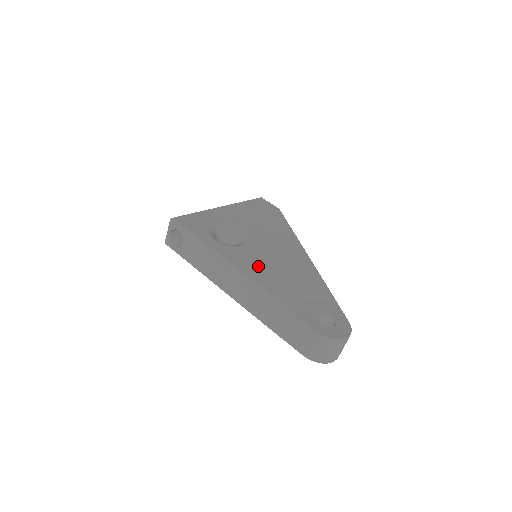
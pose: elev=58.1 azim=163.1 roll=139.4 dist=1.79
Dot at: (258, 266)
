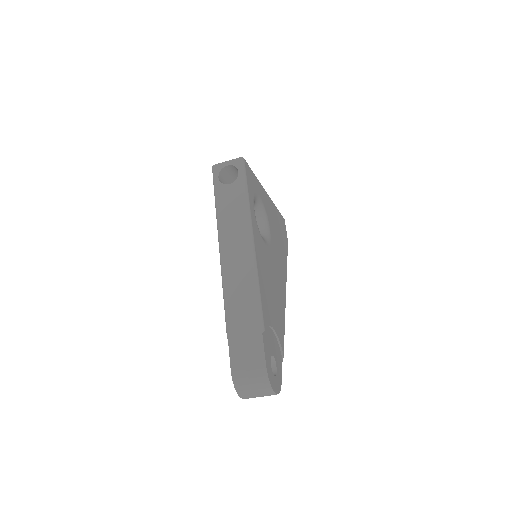
Dot at: (264, 268)
